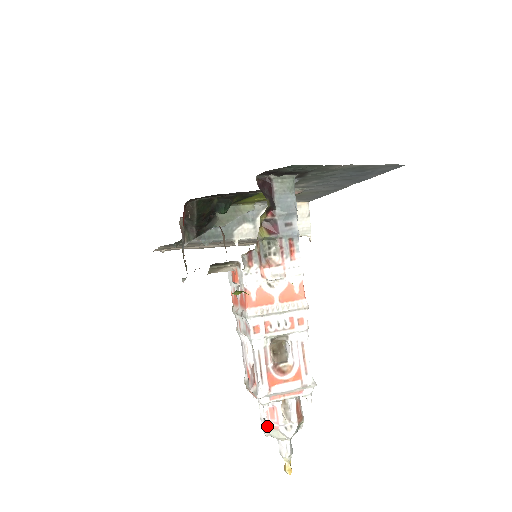
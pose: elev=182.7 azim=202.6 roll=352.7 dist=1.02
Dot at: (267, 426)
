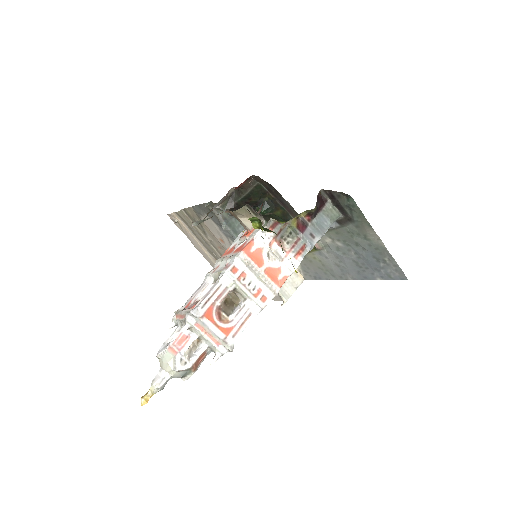
Dot at: (169, 346)
